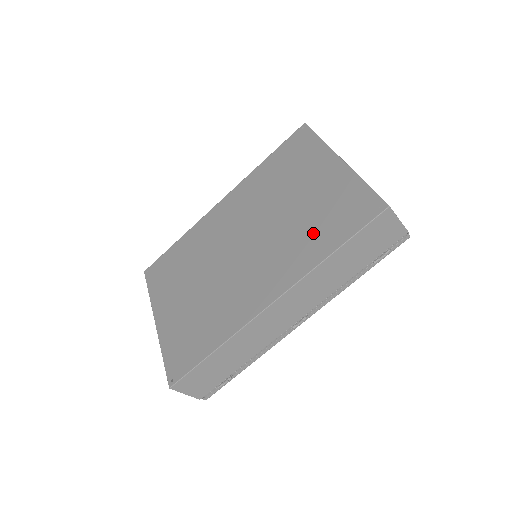
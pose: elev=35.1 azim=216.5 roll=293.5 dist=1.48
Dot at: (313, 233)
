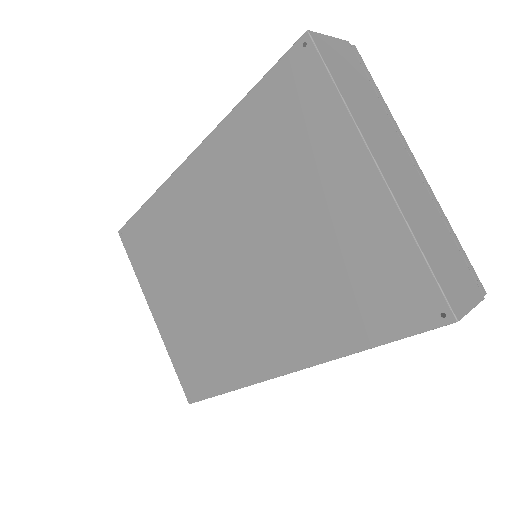
Dot at: (333, 301)
